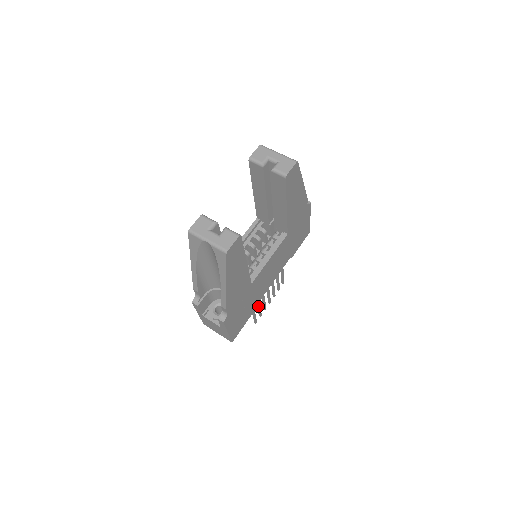
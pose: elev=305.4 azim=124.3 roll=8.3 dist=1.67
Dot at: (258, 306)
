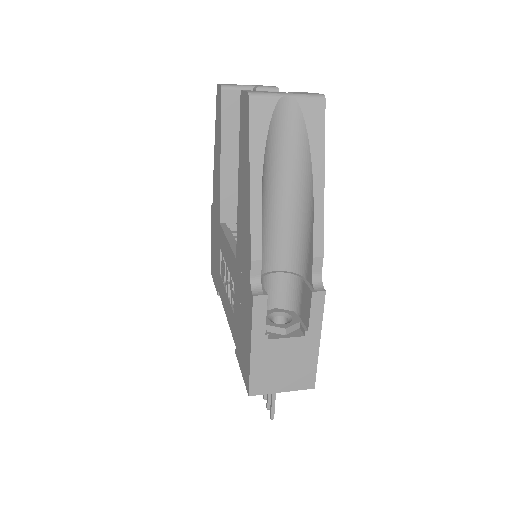
Dot at: occluded
